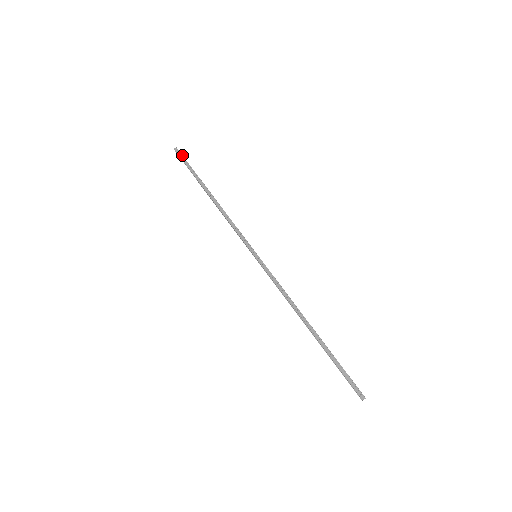
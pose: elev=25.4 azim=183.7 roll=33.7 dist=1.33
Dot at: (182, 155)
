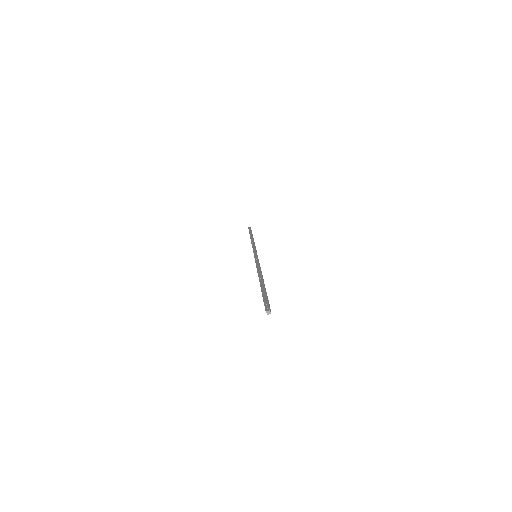
Dot at: occluded
